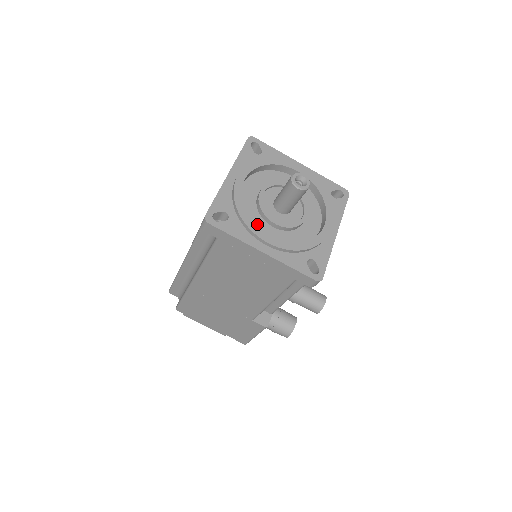
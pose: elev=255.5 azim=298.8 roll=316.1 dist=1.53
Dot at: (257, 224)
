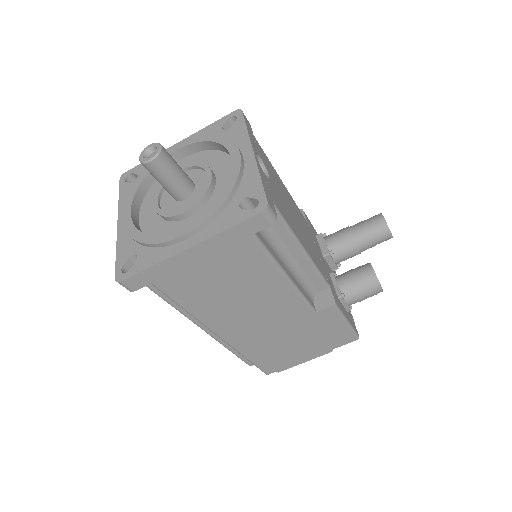
Dot at: occluded
